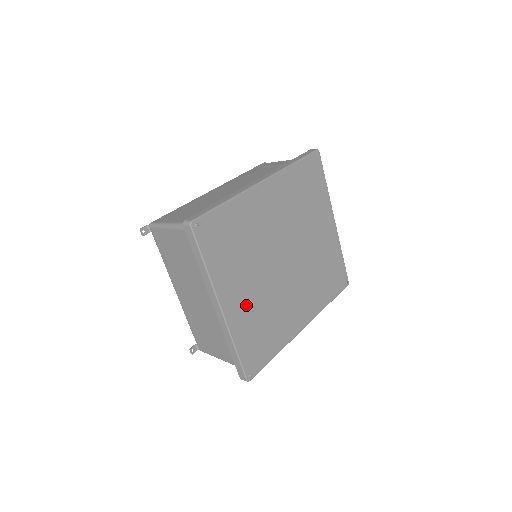
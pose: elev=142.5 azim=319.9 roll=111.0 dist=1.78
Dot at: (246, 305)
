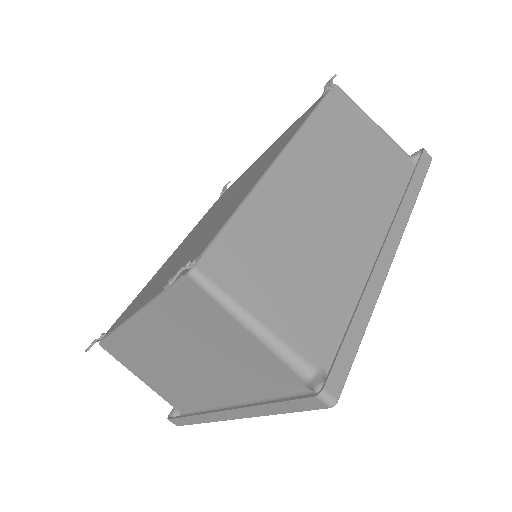
Dot at: occluded
